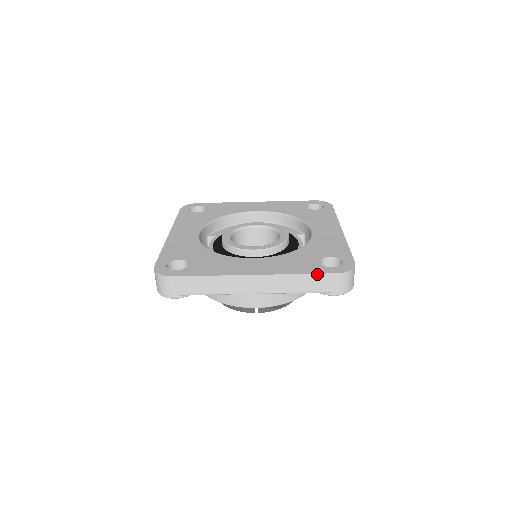
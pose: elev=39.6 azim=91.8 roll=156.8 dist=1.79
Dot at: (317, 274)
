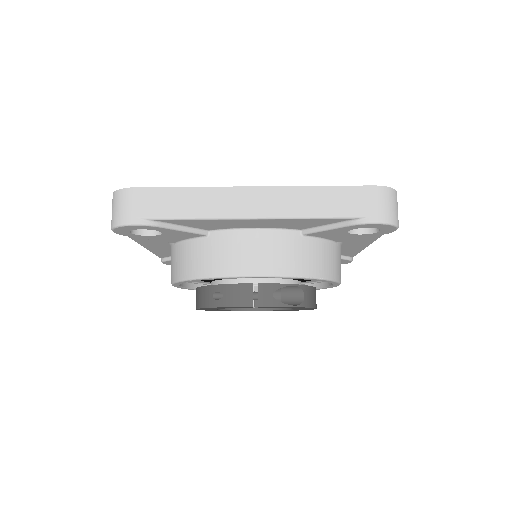
Dot at: (345, 186)
